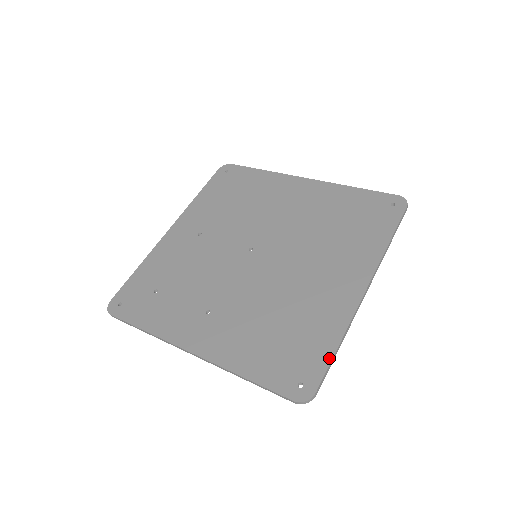
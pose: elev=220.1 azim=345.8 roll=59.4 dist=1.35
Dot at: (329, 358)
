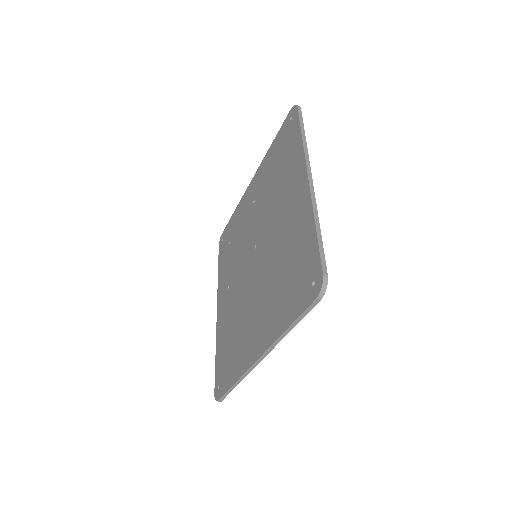
Dot at: (228, 387)
